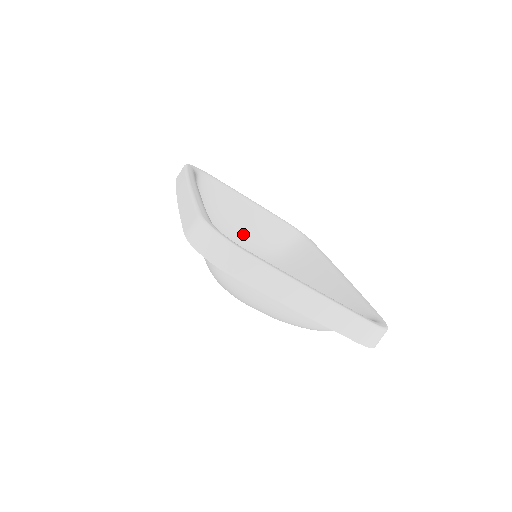
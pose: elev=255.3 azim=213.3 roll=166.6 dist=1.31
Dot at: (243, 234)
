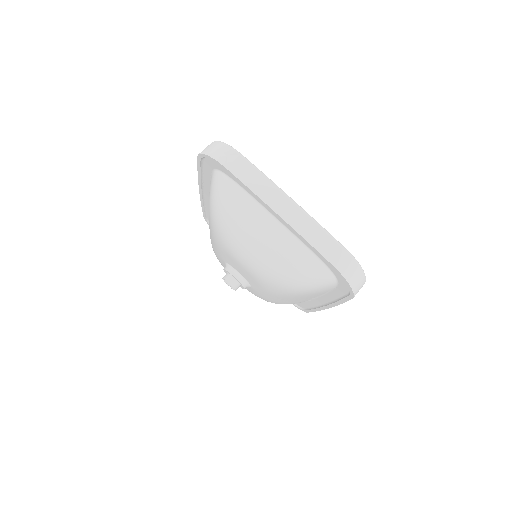
Dot at: occluded
